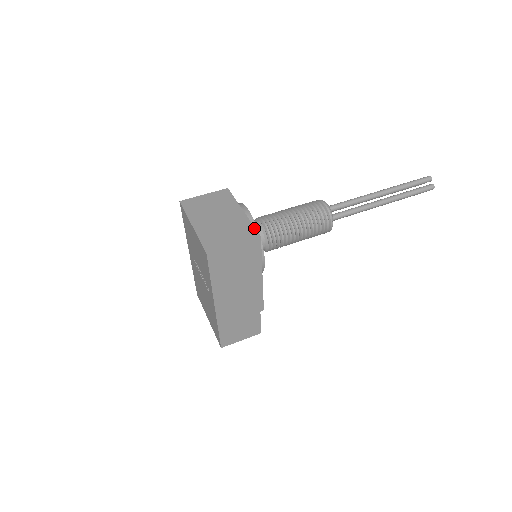
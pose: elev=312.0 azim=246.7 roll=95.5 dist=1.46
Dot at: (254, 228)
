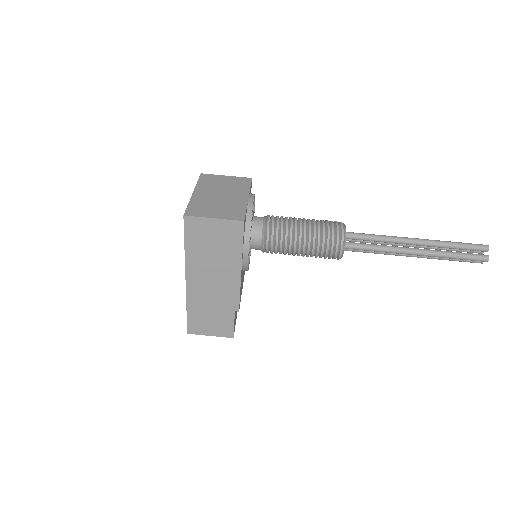
Dot at: (244, 213)
